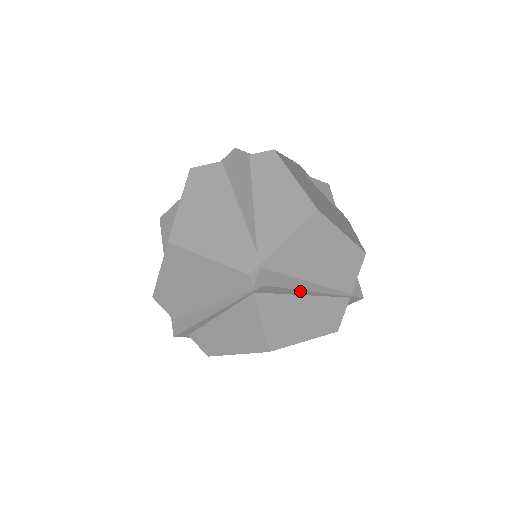
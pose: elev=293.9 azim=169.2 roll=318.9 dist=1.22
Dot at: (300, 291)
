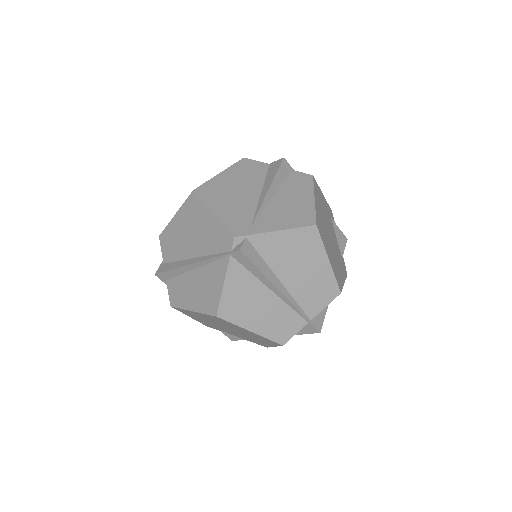
Dot at: (268, 281)
